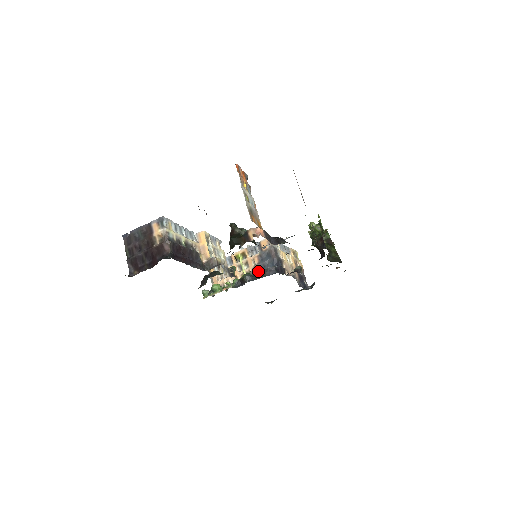
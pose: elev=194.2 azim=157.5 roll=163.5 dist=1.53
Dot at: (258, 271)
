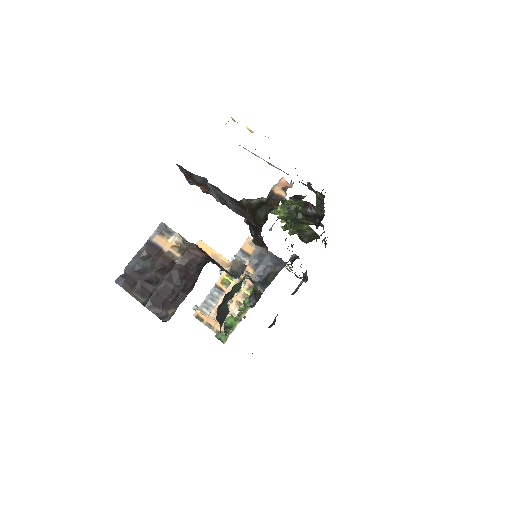
Dot at: (265, 274)
